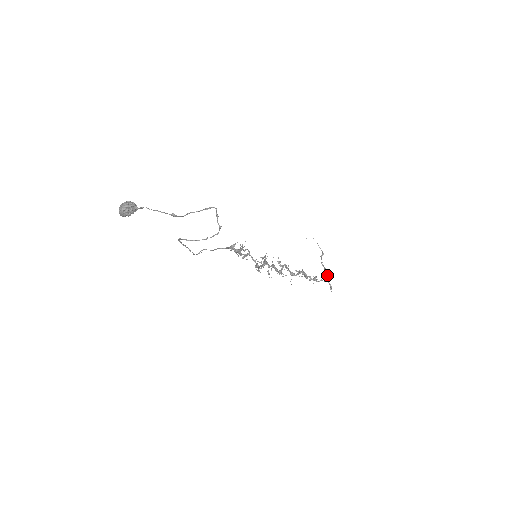
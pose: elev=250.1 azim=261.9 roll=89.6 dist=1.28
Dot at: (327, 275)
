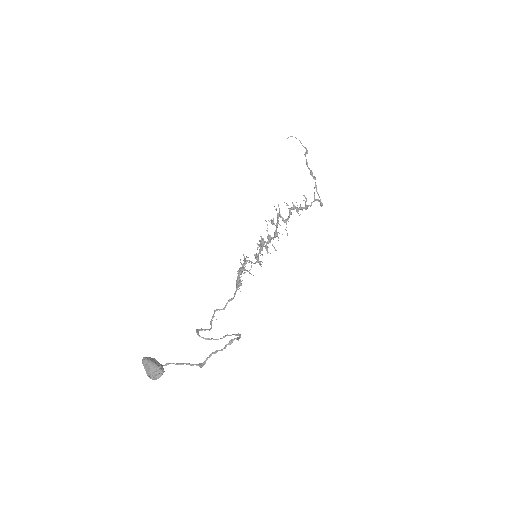
Dot at: occluded
